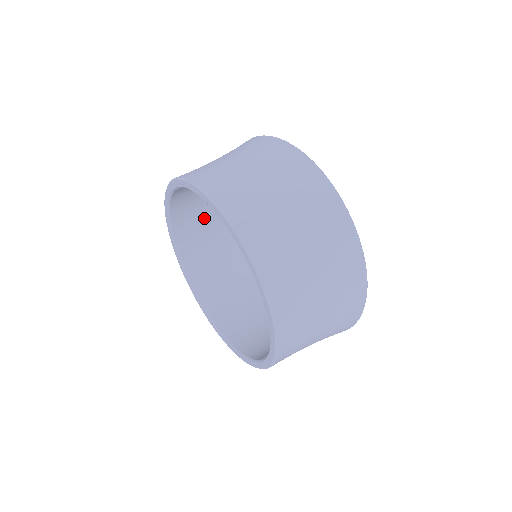
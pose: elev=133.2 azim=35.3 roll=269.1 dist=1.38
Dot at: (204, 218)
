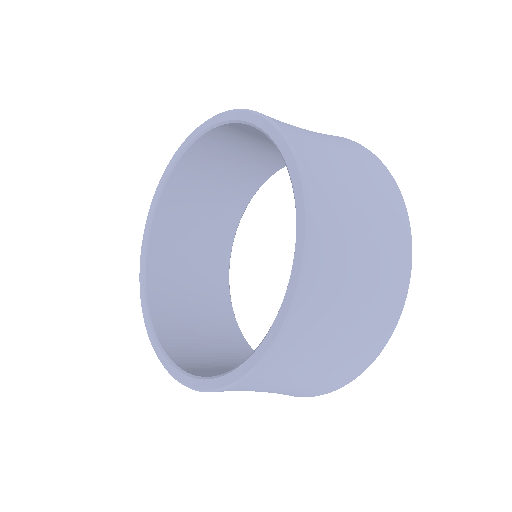
Dot at: (230, 159)
